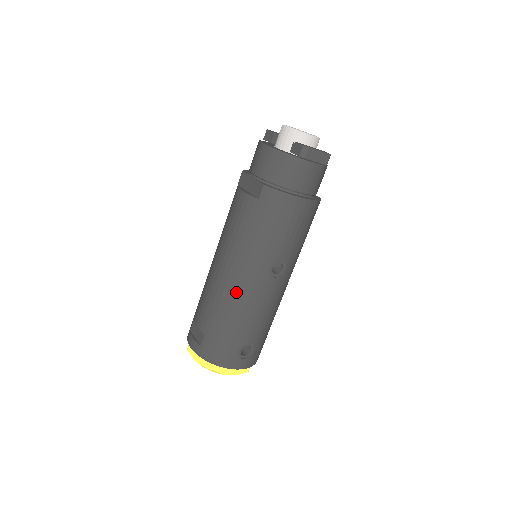
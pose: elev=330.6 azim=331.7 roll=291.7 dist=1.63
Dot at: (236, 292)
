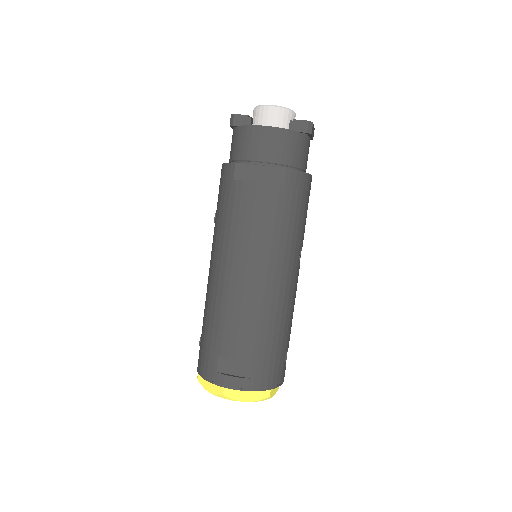
Dot at: (279, 296)
